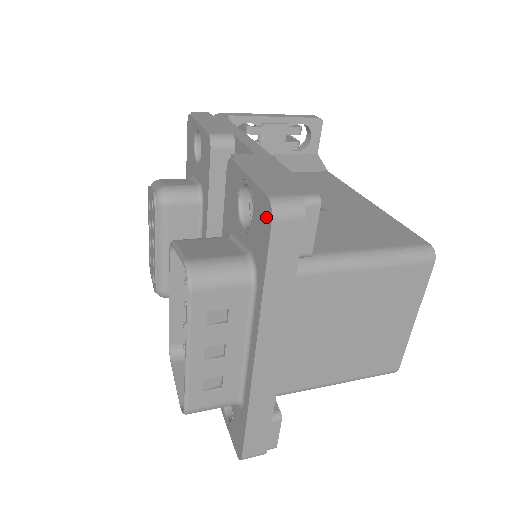
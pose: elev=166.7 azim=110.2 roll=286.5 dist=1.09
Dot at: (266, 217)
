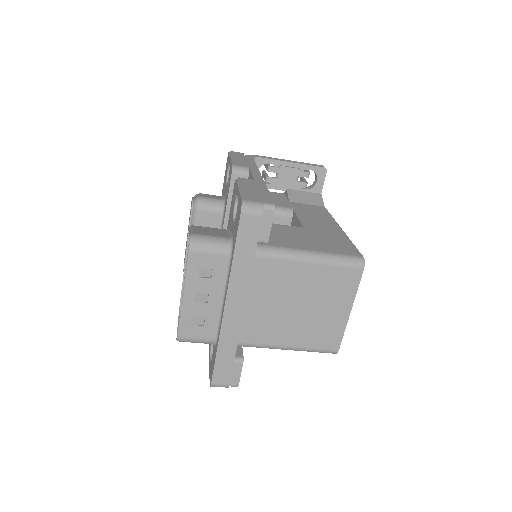
Dot at: (239, 212)
